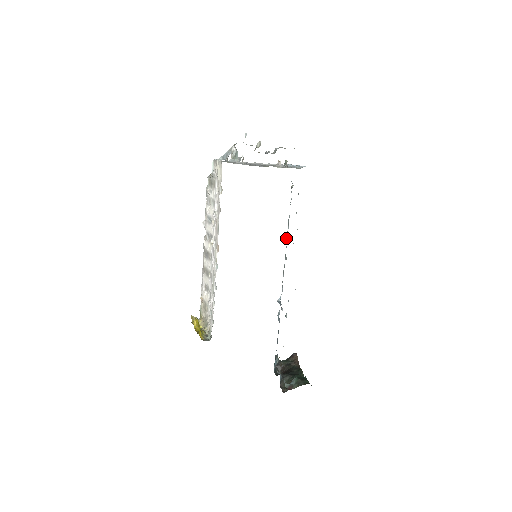
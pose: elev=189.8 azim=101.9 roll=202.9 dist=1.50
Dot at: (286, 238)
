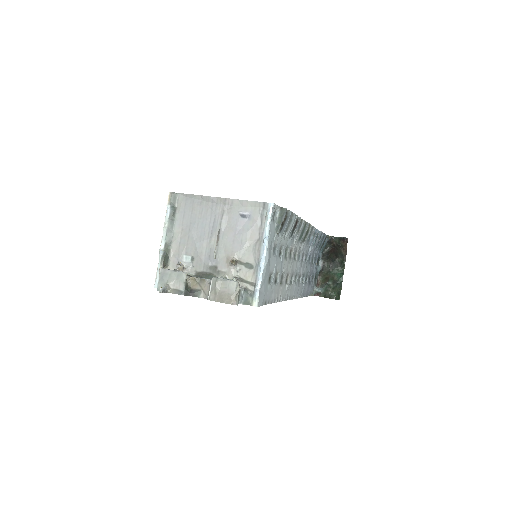
Dot at: (297, 230)
